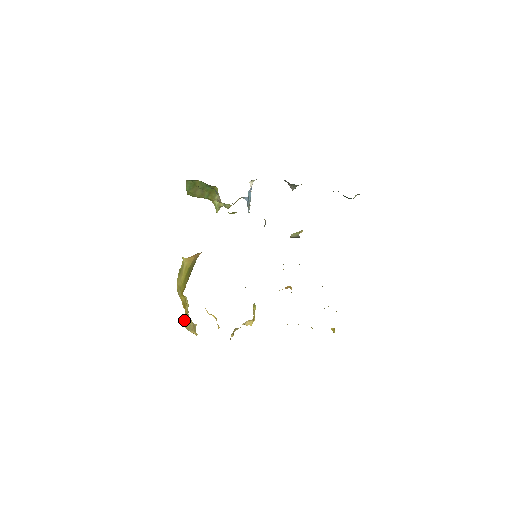
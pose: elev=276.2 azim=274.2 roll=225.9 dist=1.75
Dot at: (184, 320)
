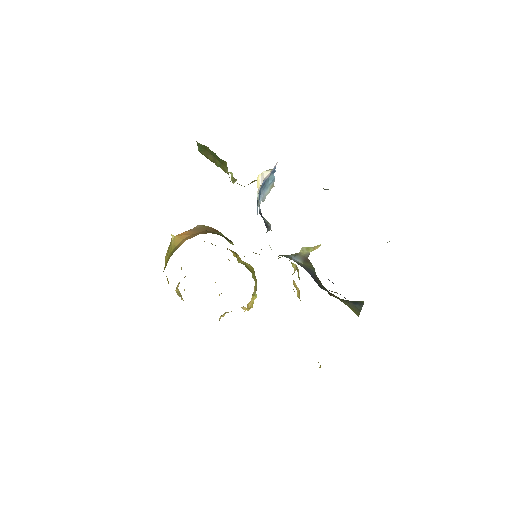
Dot at: occluded
